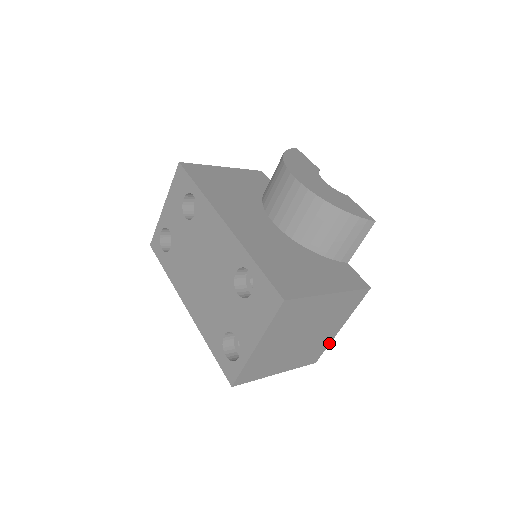
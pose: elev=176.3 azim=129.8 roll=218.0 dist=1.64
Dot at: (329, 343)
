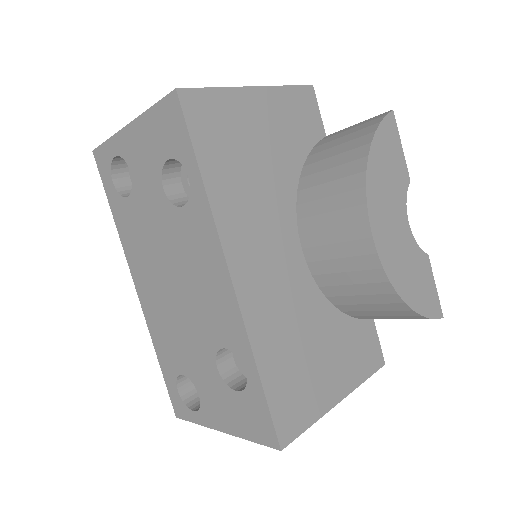
Dot at: occluded
